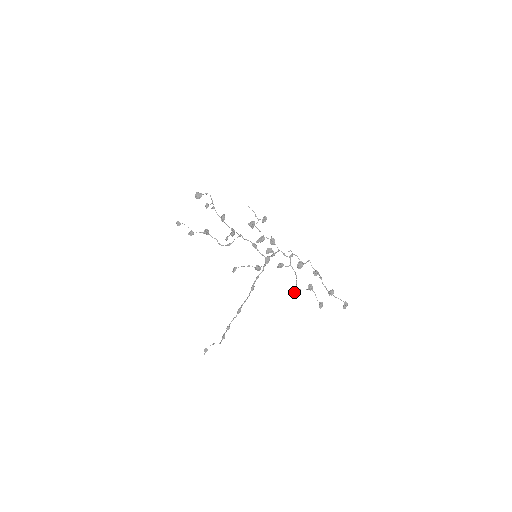
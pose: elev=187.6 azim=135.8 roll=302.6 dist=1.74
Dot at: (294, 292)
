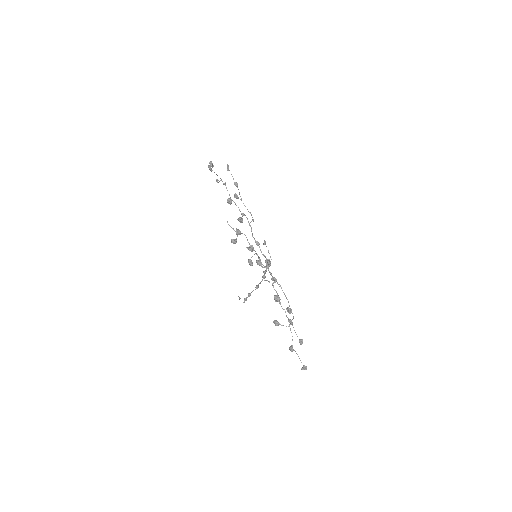
Dot at: occluded
